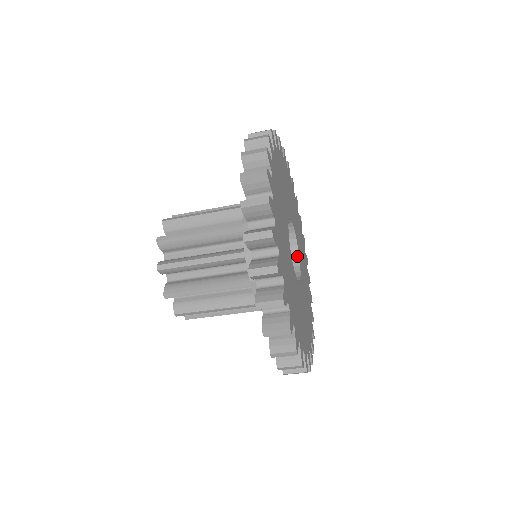
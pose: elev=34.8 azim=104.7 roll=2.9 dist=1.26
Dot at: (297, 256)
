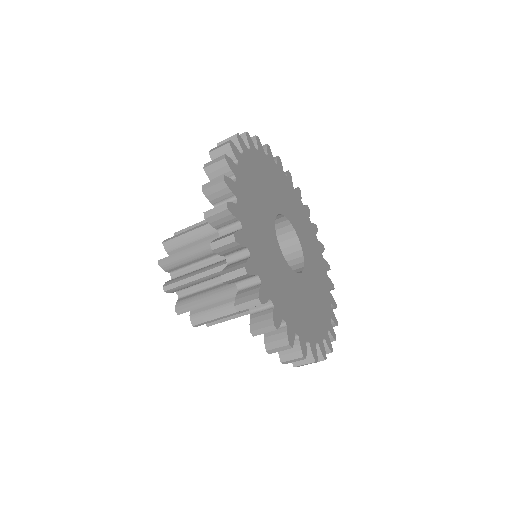
Dot at: (302, 259)
